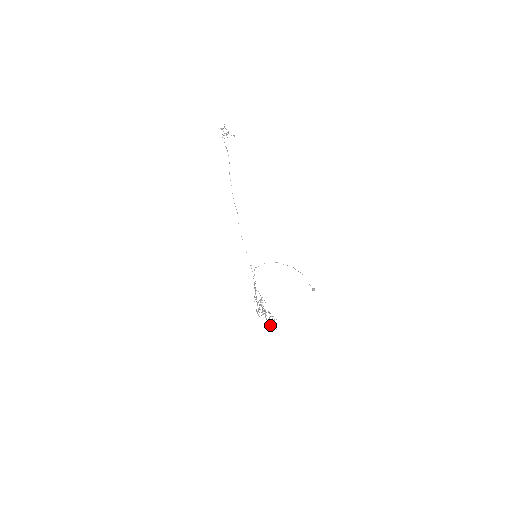
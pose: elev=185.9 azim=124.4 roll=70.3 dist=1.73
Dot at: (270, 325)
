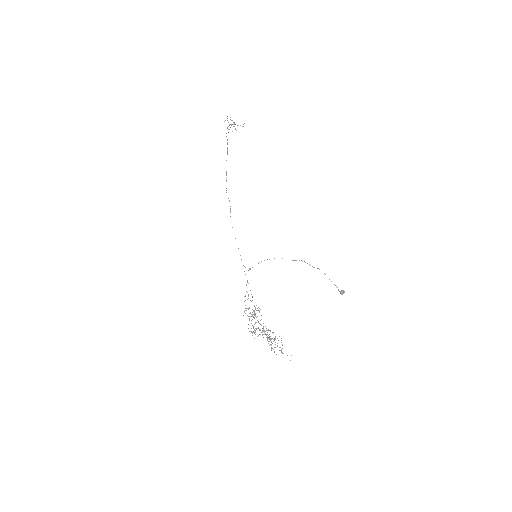
Dot at: occluded
